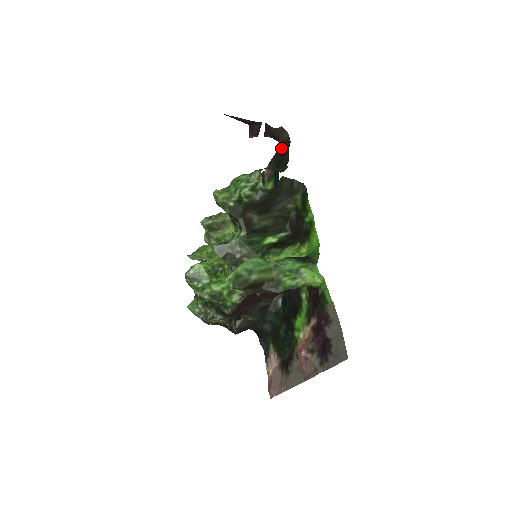
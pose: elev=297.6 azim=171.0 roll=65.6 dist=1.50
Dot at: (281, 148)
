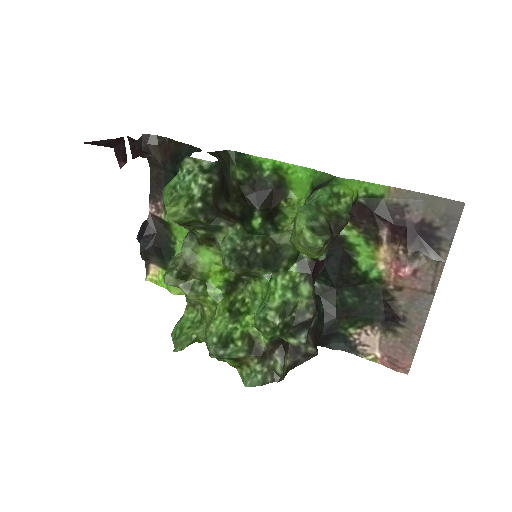
Dot at: (158, 158)
